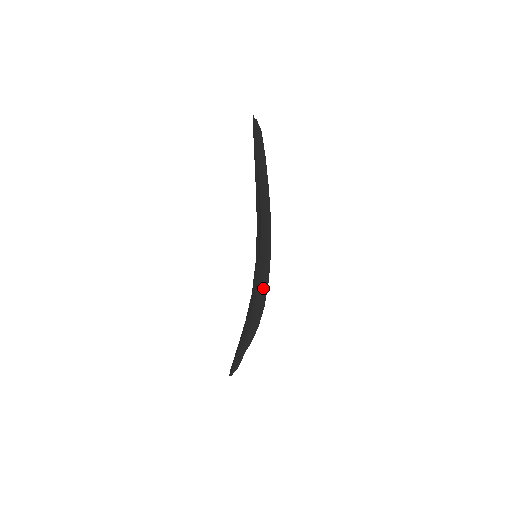
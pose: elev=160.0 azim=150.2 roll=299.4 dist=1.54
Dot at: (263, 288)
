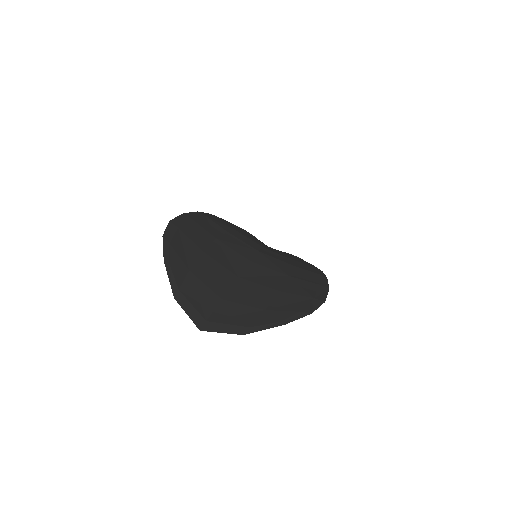
Dot at: (301, 283)
